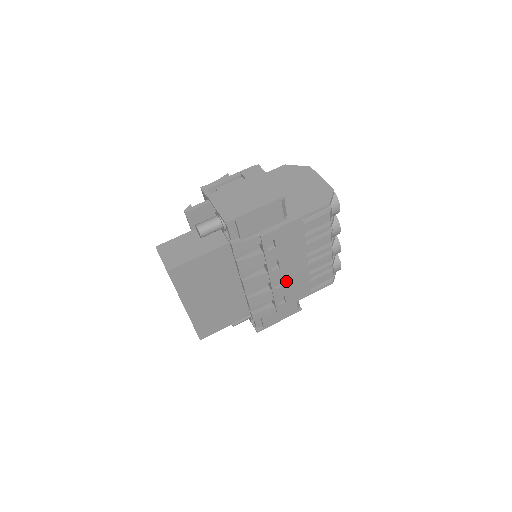
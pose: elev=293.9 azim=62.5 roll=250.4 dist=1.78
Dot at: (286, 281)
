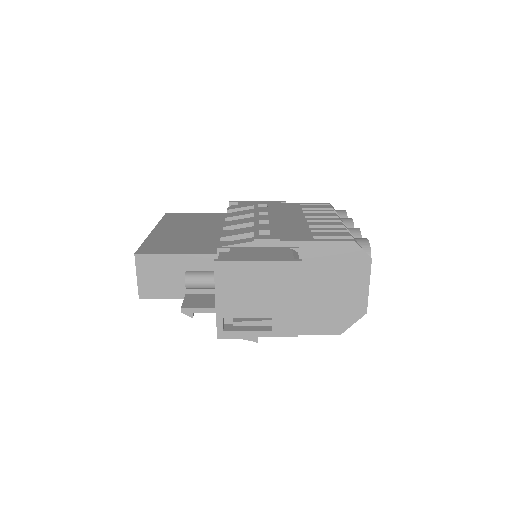
Dot at: (275, 223)
